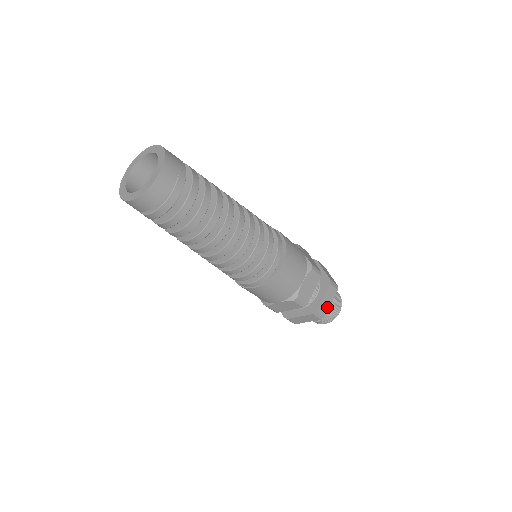
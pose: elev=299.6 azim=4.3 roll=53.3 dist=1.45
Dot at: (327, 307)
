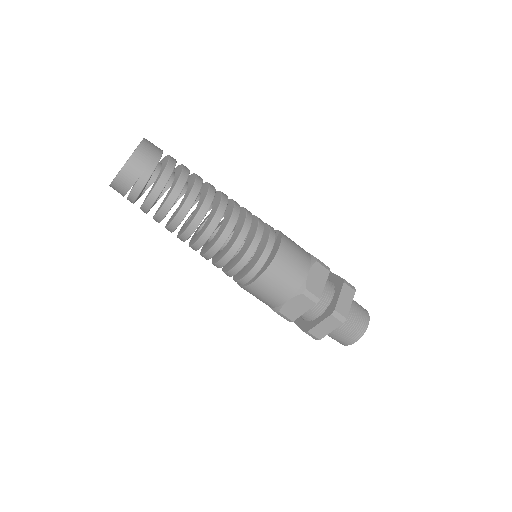
Dot at: (324, 333)
